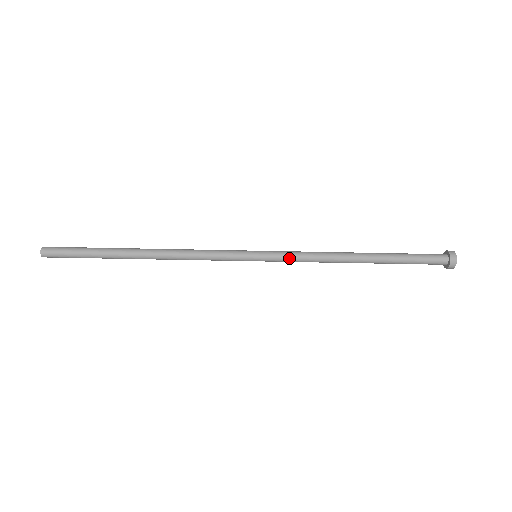
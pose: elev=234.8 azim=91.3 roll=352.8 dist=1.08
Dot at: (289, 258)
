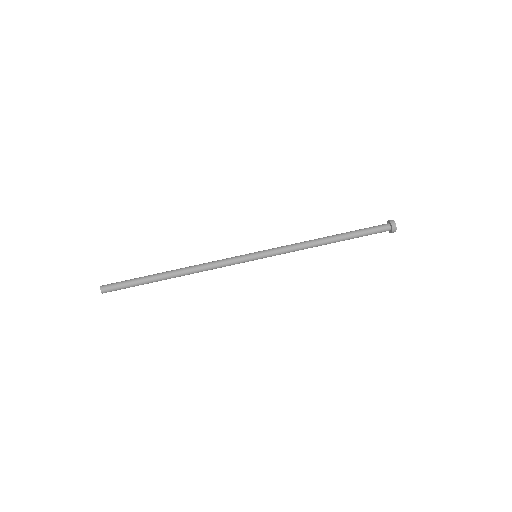
Dot at: (278, 247)
